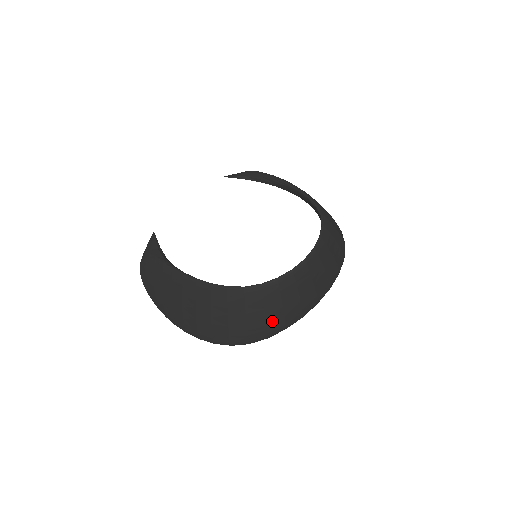
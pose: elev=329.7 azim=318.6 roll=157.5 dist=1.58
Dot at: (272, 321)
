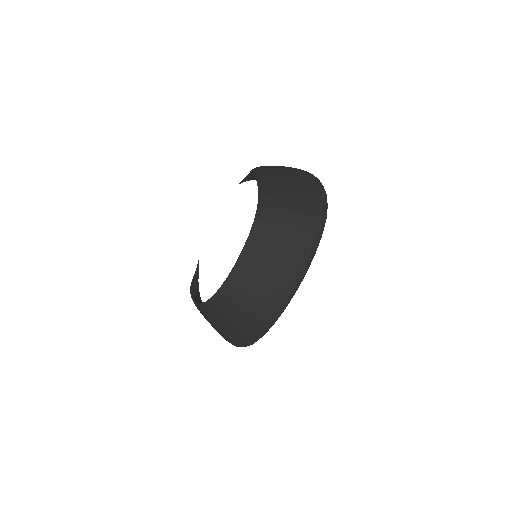
Dot at: (248, 323)
